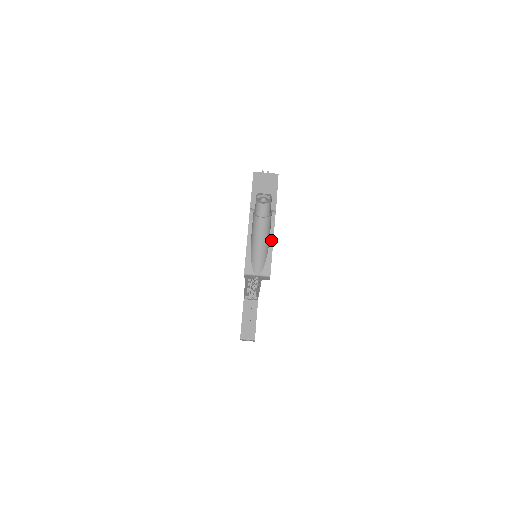
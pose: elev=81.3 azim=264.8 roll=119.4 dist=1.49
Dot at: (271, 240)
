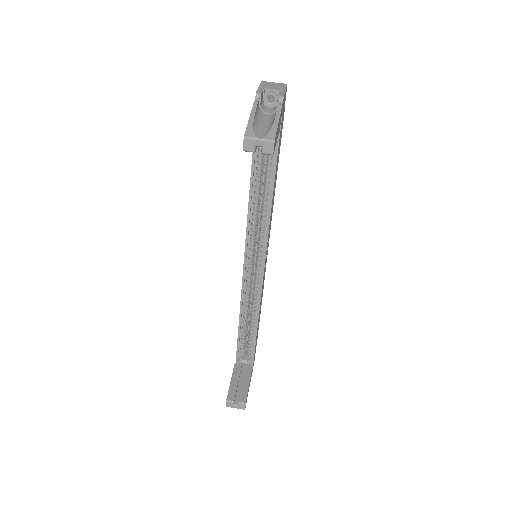
Dot at: (277, 116)
